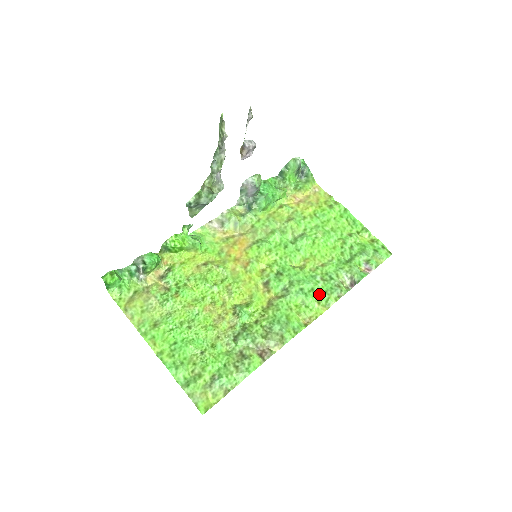
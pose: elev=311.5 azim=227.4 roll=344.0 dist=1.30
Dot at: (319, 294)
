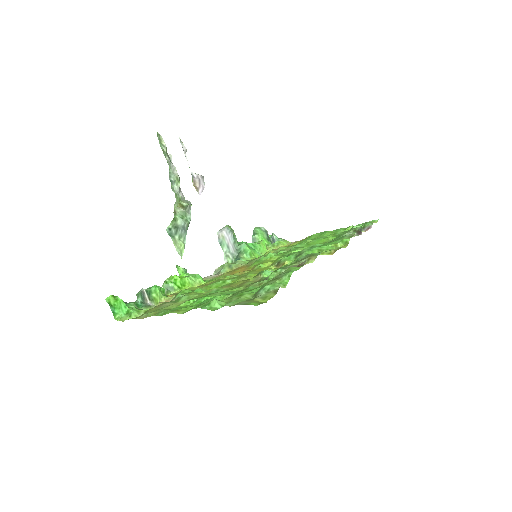
Dot at: (331, 243)
